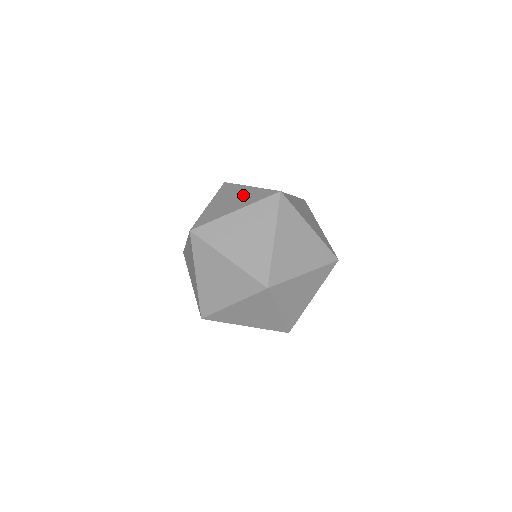
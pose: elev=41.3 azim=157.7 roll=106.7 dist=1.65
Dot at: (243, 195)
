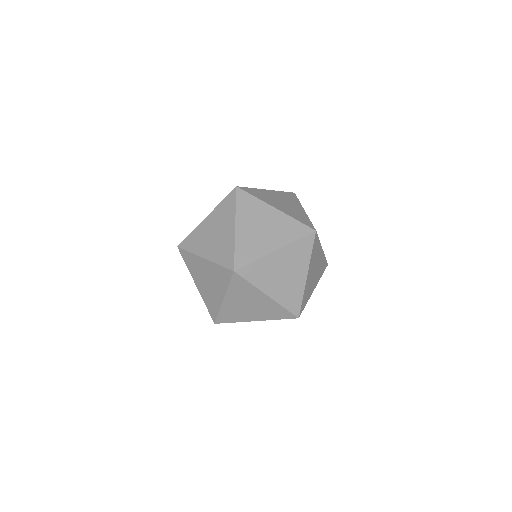
Dot at: (222, 238)
